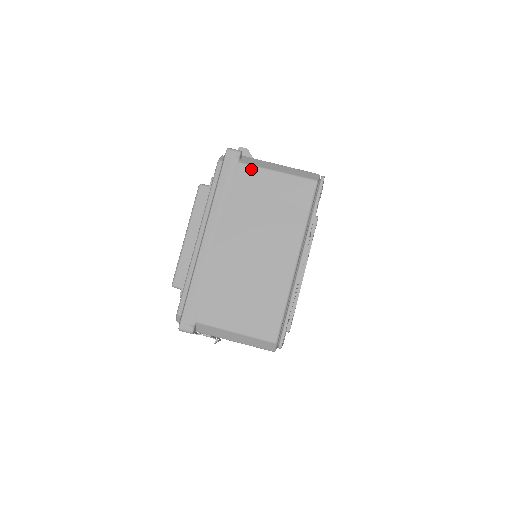
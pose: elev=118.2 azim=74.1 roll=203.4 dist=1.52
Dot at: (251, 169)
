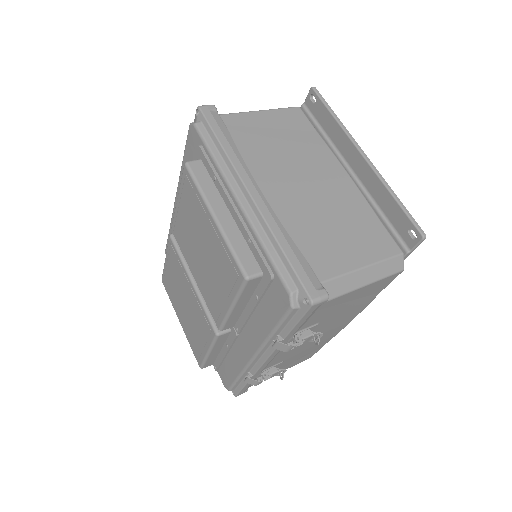
Dot at: (237, 116)
